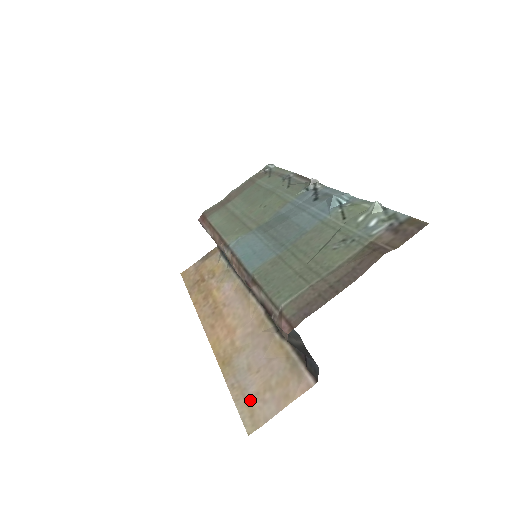
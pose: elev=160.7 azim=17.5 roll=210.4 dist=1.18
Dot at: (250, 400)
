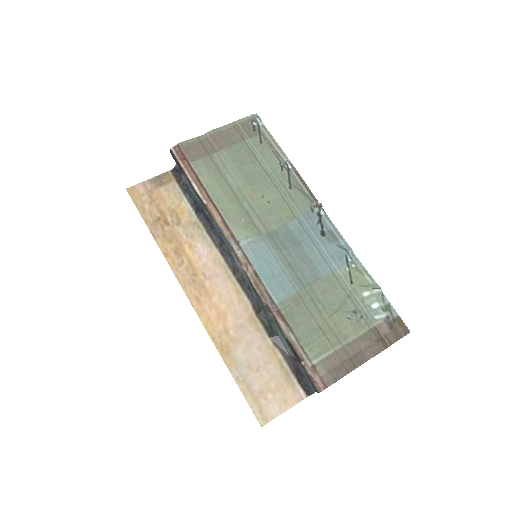
Dot at: (257, 397)
